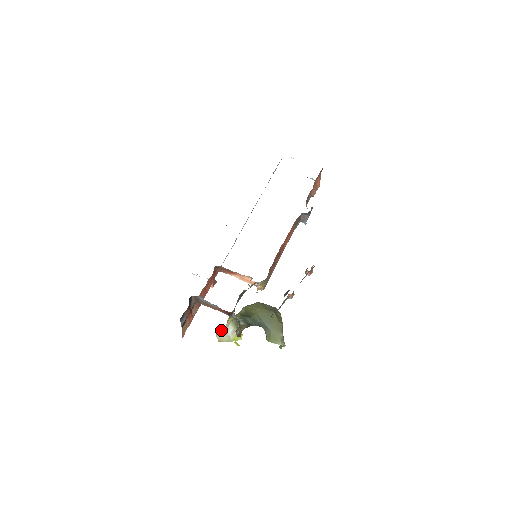
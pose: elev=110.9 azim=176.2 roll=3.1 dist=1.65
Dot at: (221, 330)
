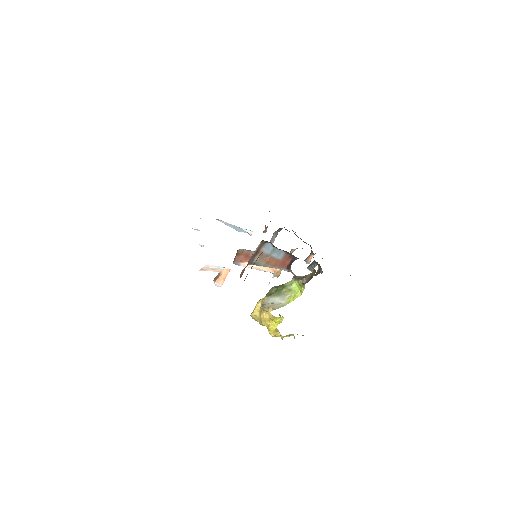
Dot at: (264, 304)
